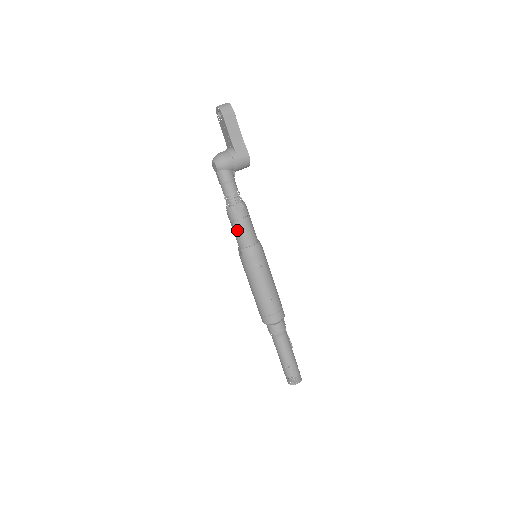
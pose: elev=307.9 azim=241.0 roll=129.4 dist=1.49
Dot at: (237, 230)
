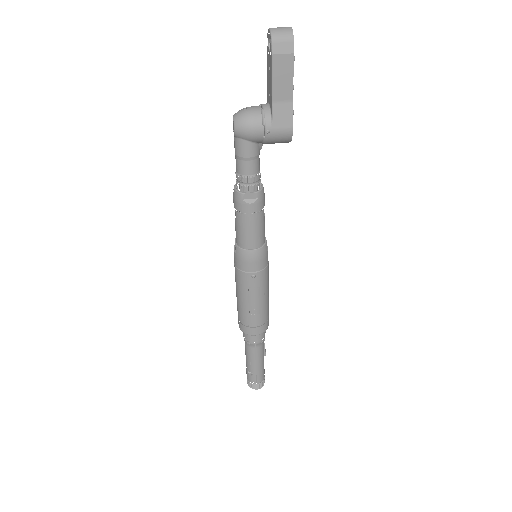
Dot at: (238, 223)
